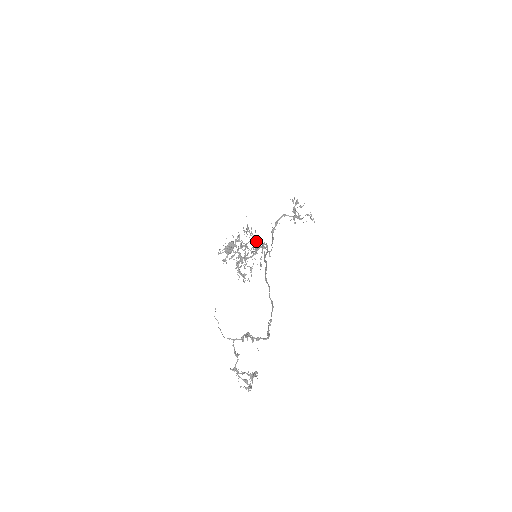
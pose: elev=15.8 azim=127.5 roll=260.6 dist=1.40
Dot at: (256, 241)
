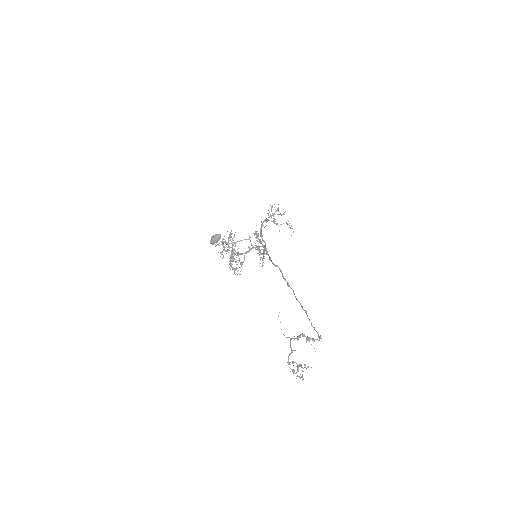
Dot at: (250, 241)
